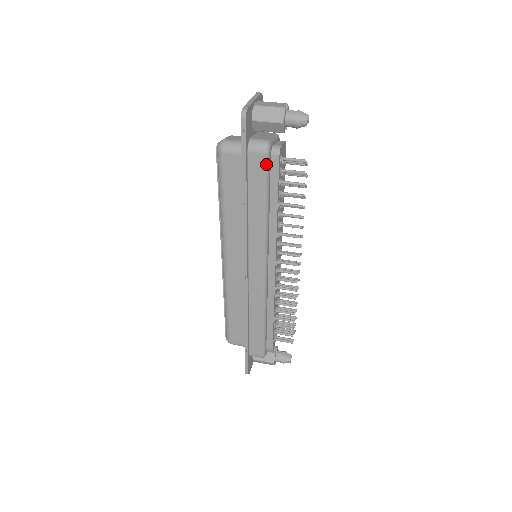
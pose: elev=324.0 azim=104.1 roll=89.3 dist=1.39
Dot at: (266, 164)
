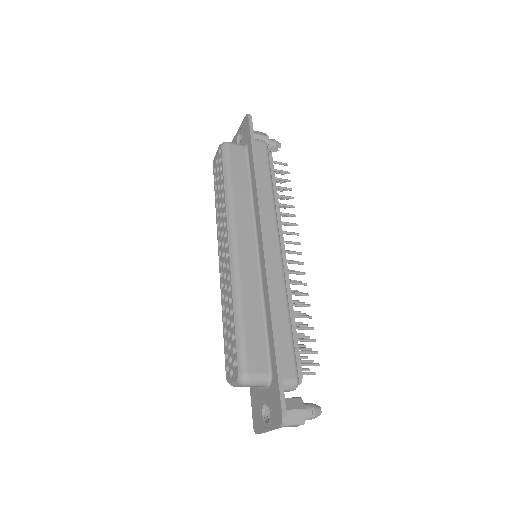
Dot at: (267, 151)
